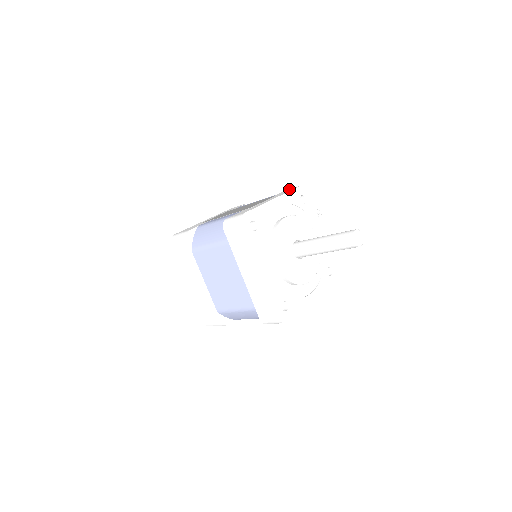
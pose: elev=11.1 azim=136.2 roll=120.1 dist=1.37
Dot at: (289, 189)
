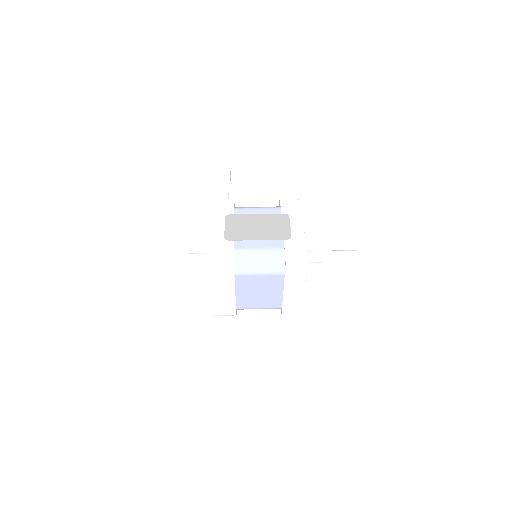
Dot at: (288, 202)
